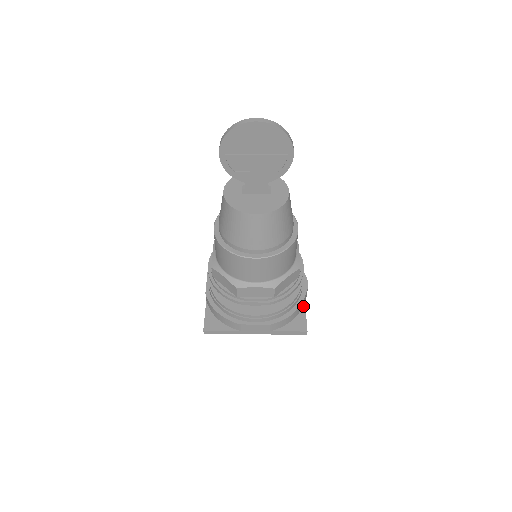
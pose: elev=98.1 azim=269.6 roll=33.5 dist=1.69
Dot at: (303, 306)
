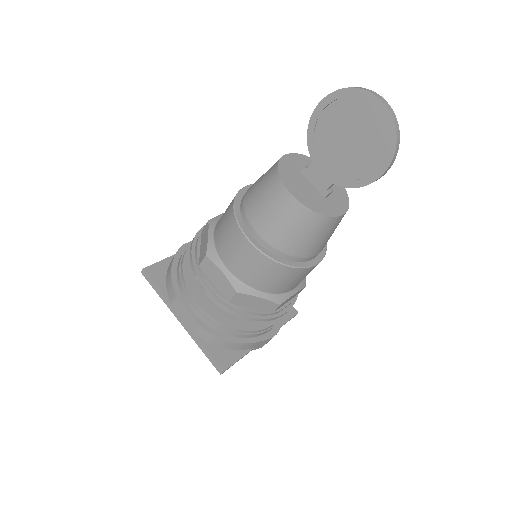
Dot at: (247, 349)
